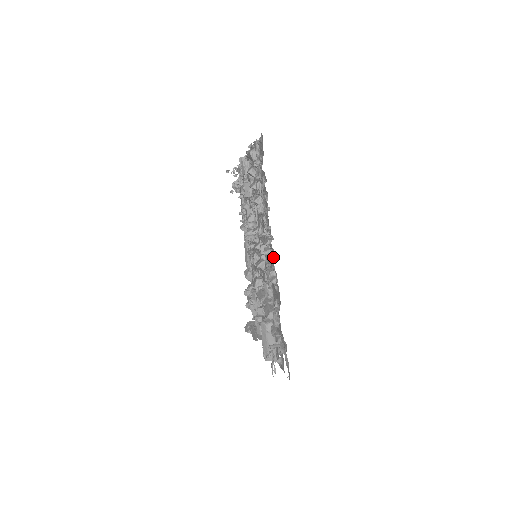
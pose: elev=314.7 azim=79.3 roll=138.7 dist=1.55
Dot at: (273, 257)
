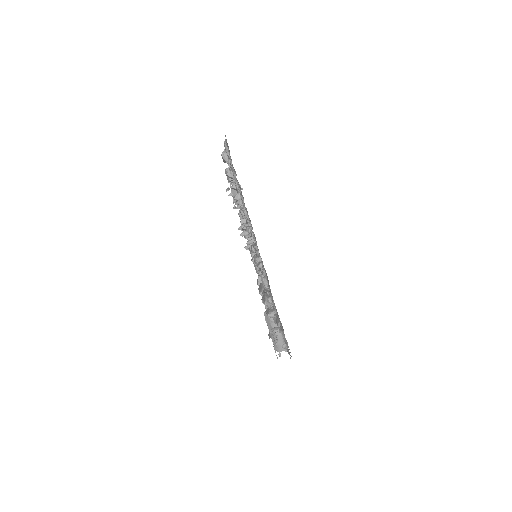
Dot at: occluded
